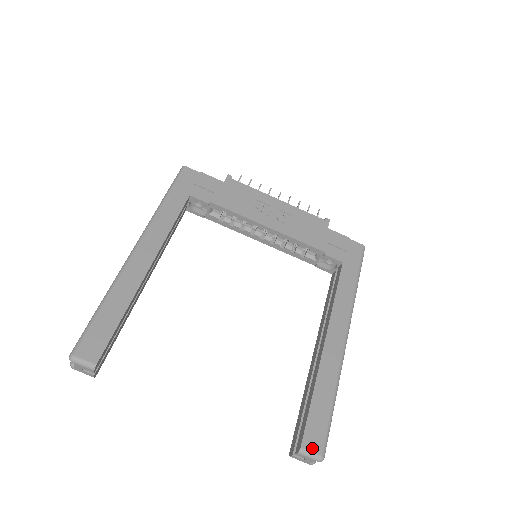
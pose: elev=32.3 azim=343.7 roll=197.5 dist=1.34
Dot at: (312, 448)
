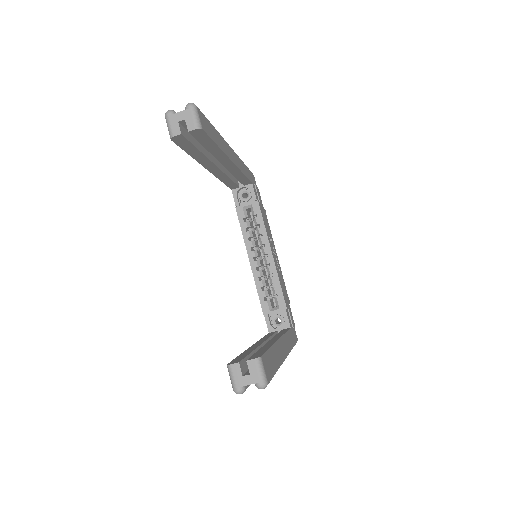
Dot at: (265, 368)
